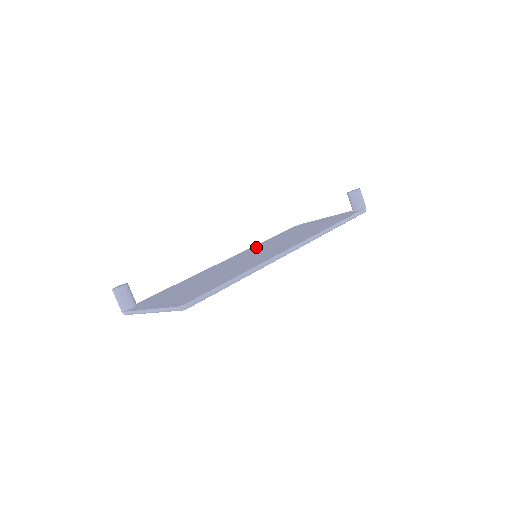
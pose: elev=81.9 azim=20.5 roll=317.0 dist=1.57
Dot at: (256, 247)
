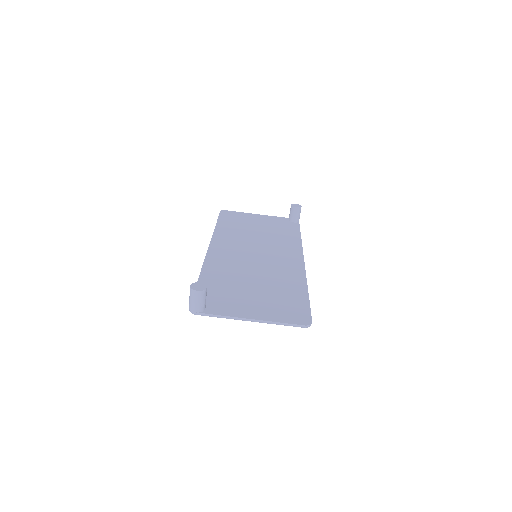
Dot at: (226, 237)
